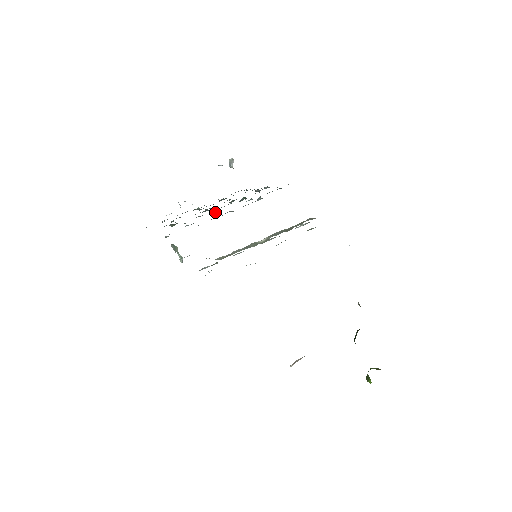
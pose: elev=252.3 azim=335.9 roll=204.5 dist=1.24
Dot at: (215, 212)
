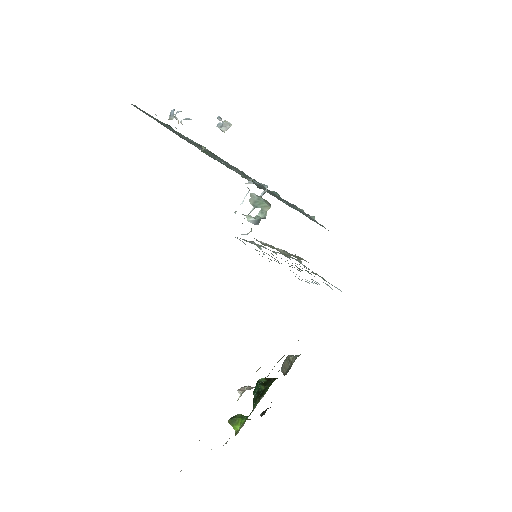
Dot at: occluded
